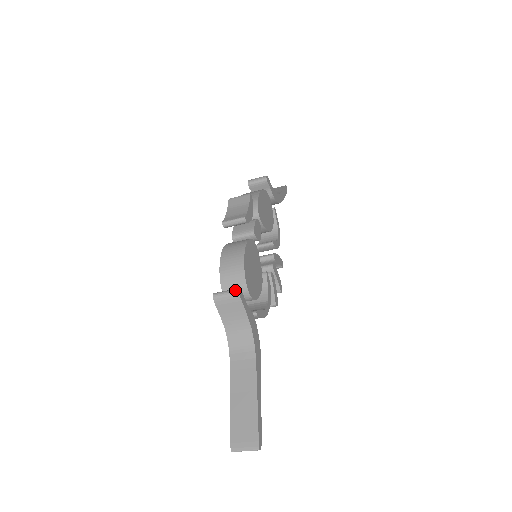
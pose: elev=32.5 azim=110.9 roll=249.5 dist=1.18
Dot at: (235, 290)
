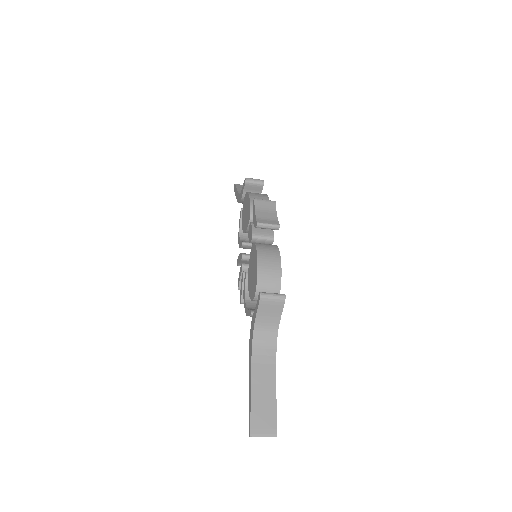
Dot at: (282, 295)
